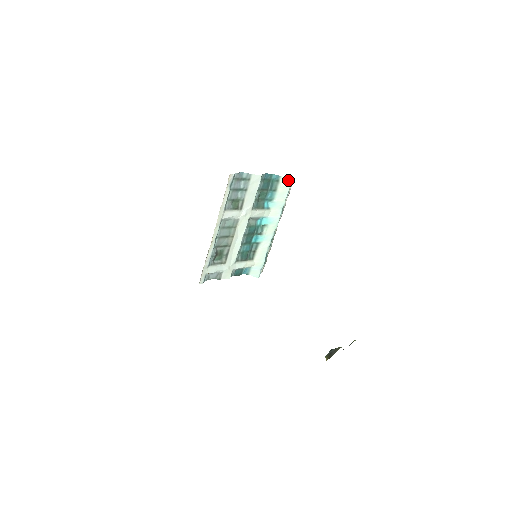
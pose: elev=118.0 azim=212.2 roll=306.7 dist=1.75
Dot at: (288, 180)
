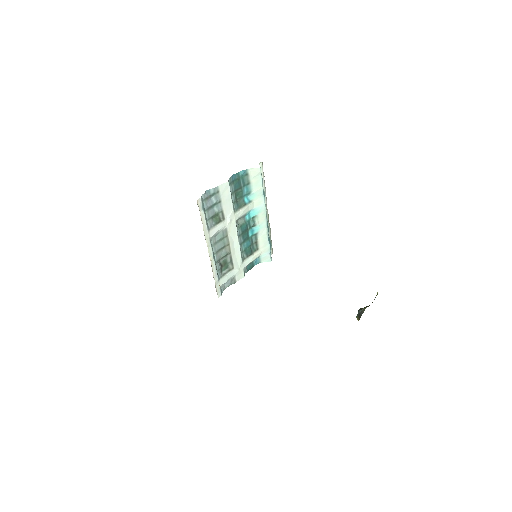
Dot at: (256, 169)
